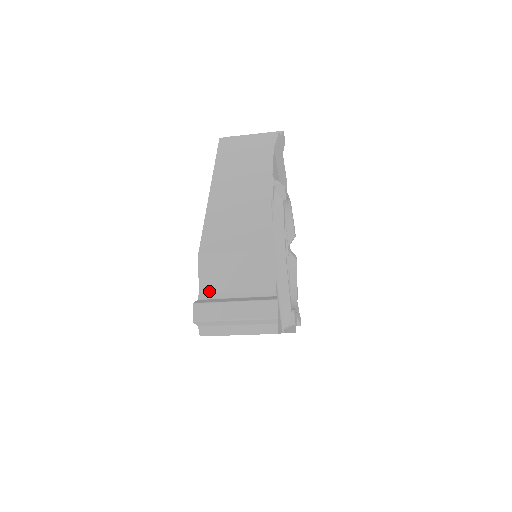
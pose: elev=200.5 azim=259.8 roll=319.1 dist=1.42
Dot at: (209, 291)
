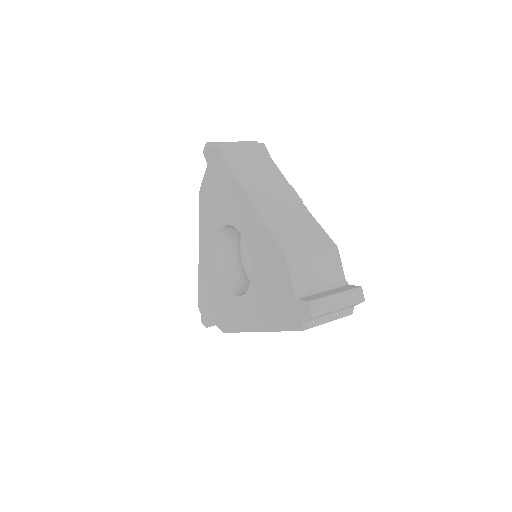
Dot at: (302, 290)
